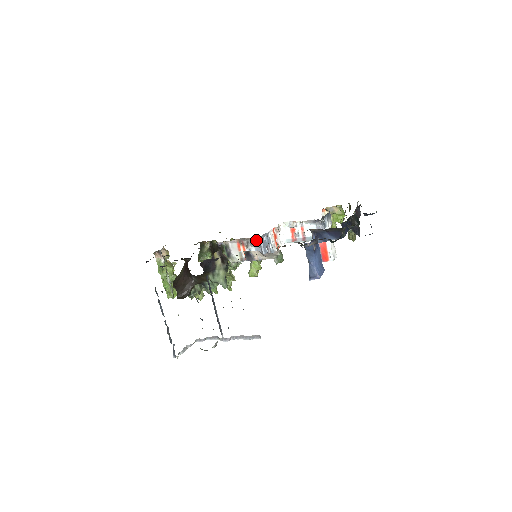
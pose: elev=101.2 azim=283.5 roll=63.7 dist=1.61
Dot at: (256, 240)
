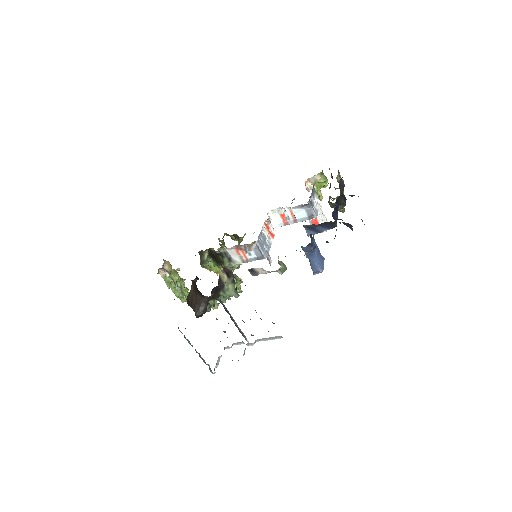
Dot at: (253, 245)
